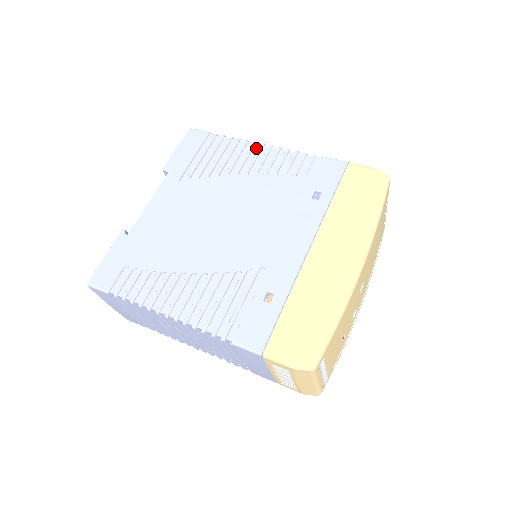
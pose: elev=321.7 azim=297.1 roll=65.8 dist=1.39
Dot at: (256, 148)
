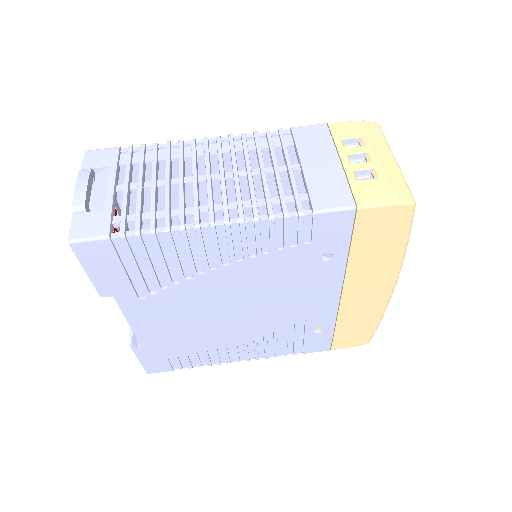
Dot at: (206, 233)
